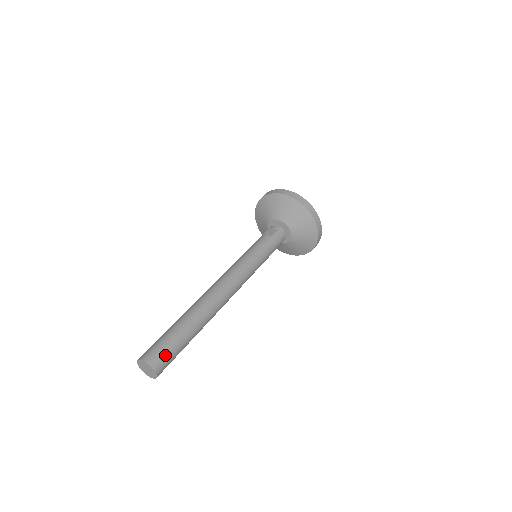
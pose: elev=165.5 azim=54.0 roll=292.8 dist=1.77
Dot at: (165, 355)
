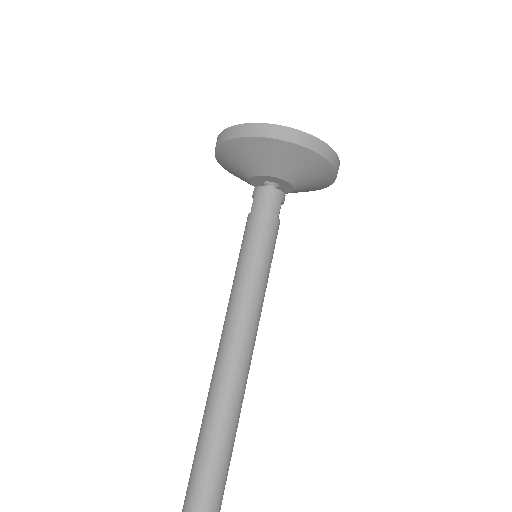
Dot at: (191, 509)
